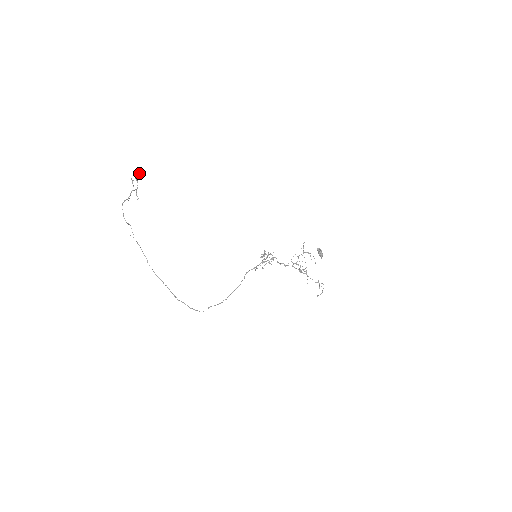
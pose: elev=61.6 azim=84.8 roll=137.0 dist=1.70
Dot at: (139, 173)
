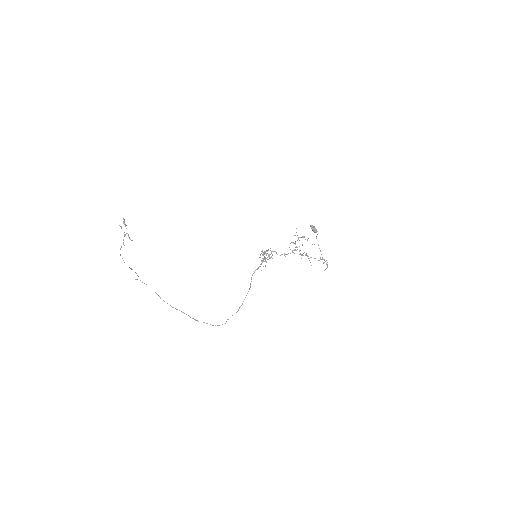
Dot at: occluded
